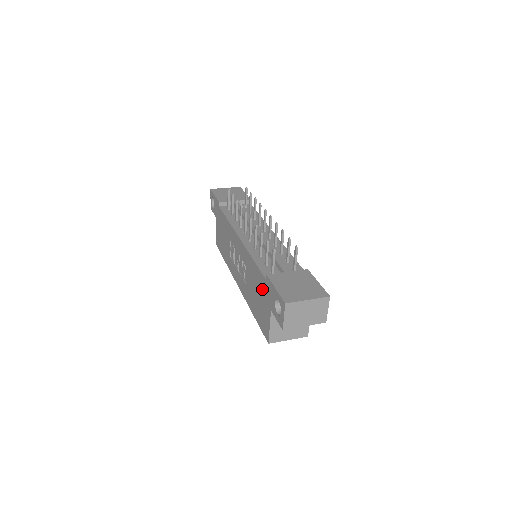
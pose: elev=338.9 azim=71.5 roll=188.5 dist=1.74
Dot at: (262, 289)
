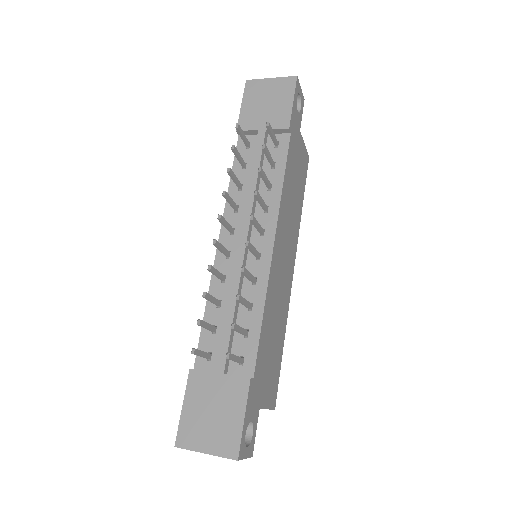
Dot at: occluded
